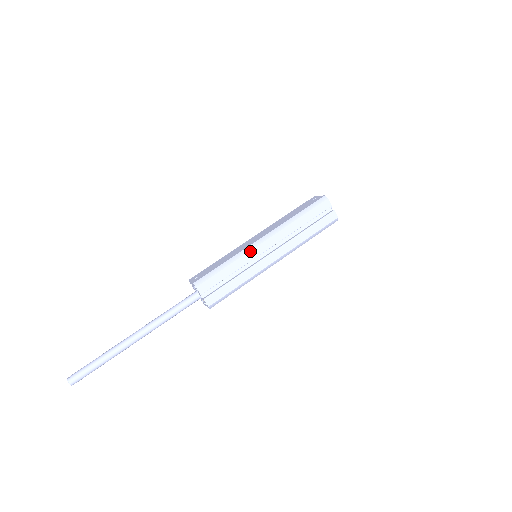
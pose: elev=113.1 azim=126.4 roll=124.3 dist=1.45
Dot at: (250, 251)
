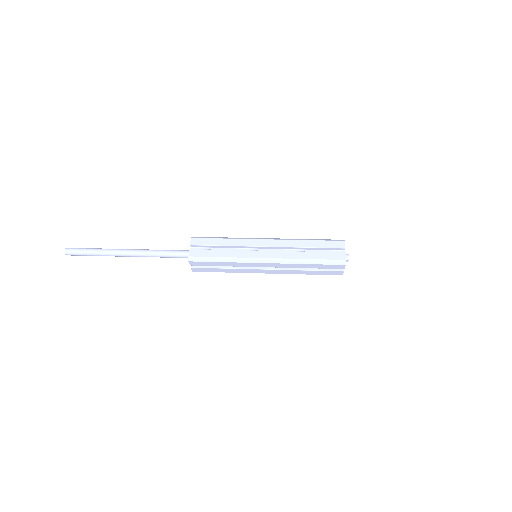
Dot at: (250, 239)
